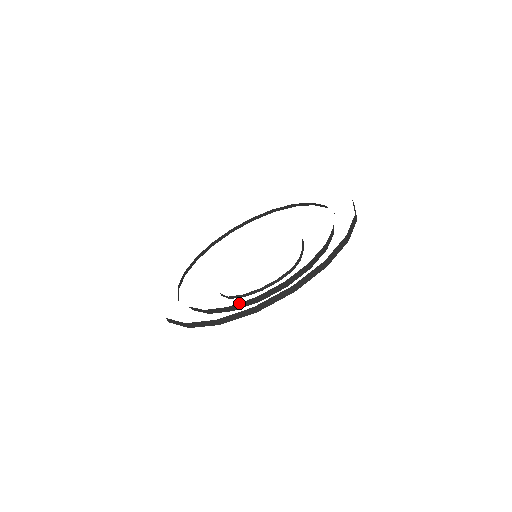
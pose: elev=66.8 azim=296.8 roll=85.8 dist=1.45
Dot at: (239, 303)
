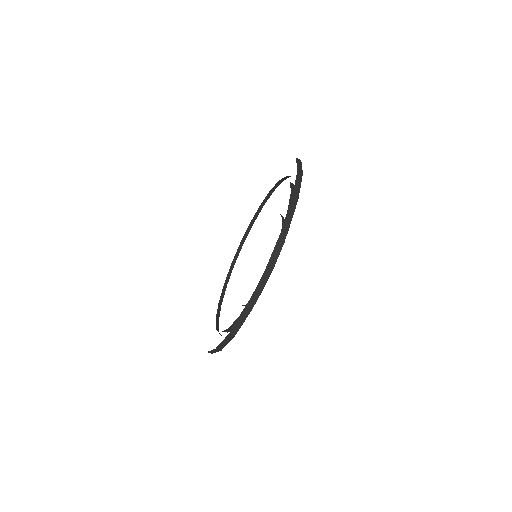
Dot at: (244, 308)
